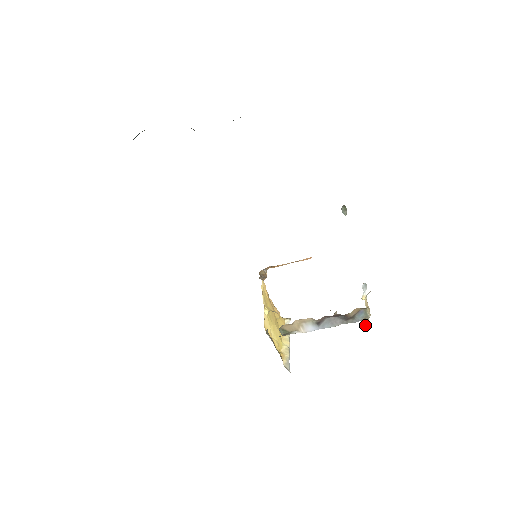
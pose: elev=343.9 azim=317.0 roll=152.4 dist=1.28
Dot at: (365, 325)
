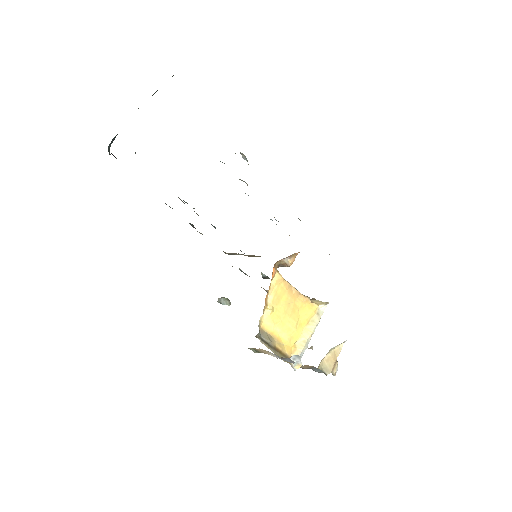
Dot at: (333, 375)
